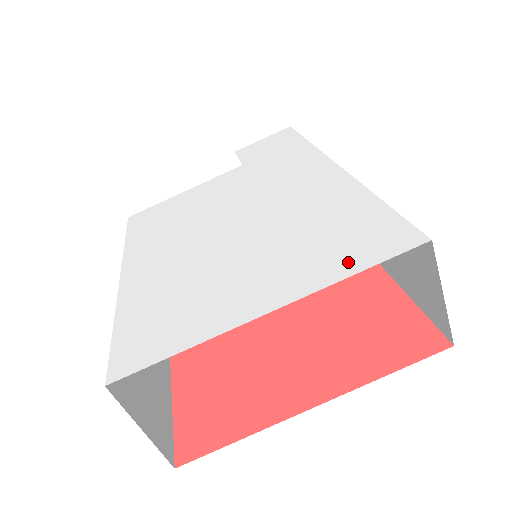
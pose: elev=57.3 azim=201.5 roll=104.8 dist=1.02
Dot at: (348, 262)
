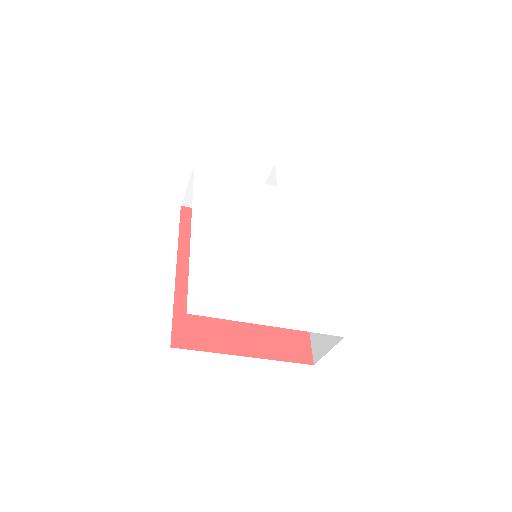
Dot at: (311, 323)
